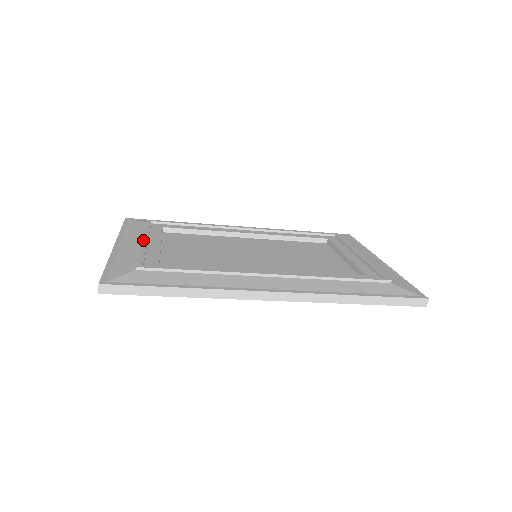
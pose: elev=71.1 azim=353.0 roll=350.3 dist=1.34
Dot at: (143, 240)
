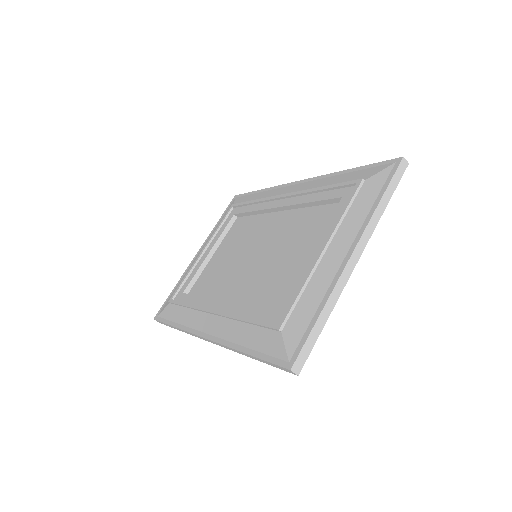
Dot at: (200, 252)
